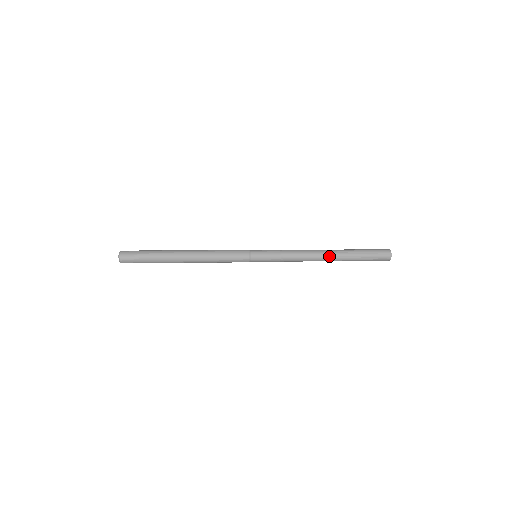
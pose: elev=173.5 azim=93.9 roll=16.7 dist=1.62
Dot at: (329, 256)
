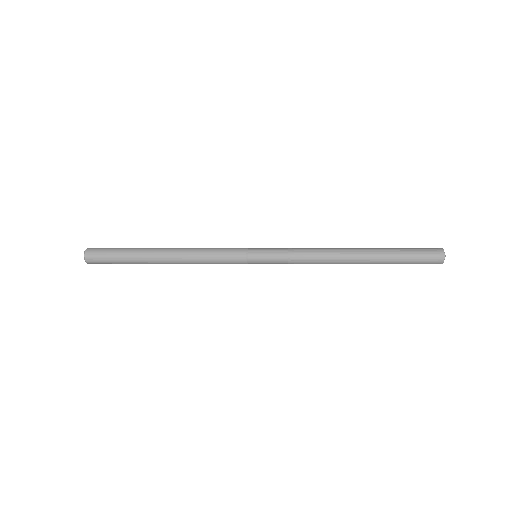
Dot at: (354, 260)
